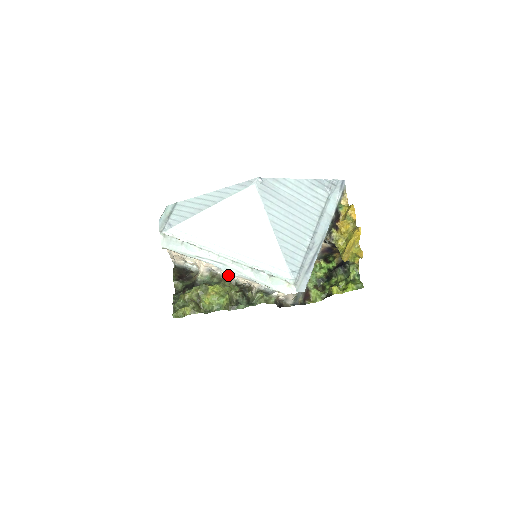
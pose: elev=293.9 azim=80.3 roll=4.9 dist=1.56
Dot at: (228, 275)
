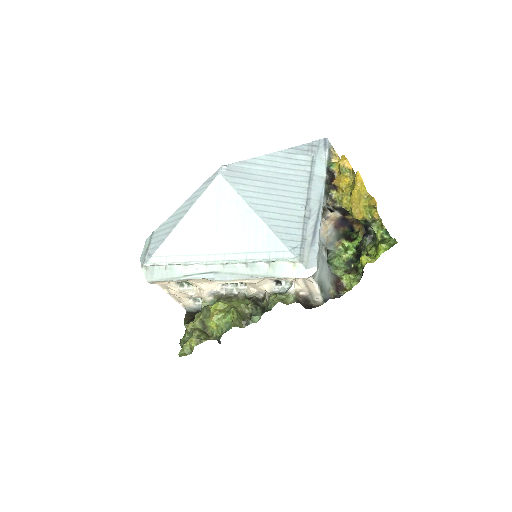
Dot at: (234, 291)
